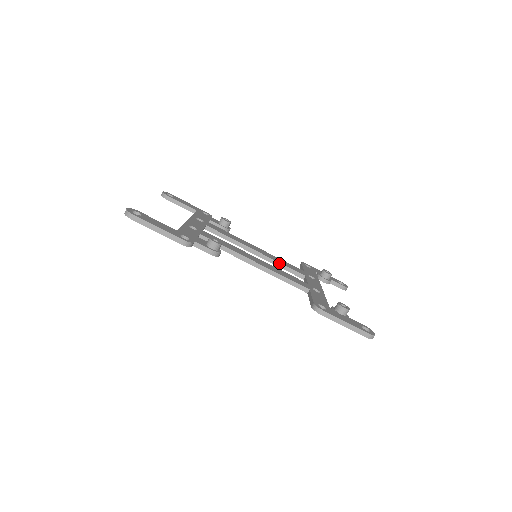
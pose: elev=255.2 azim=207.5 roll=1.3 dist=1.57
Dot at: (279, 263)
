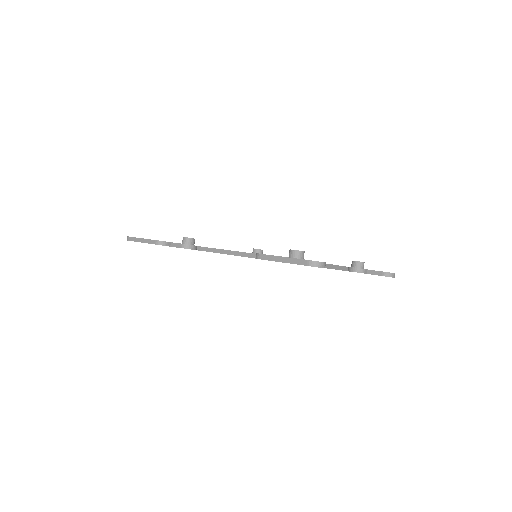
Dot at: occluded
